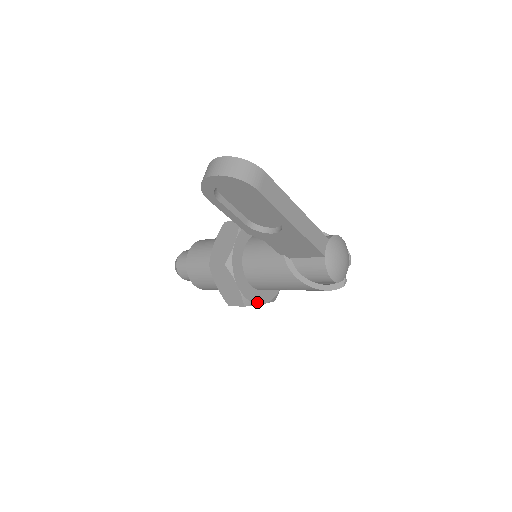
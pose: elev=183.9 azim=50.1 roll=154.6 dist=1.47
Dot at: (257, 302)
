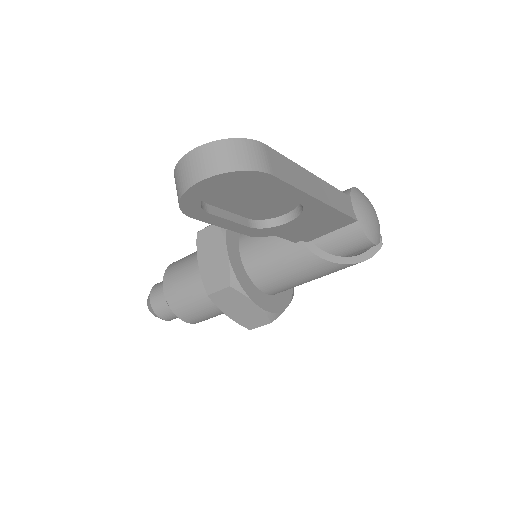
Dot at: (281, 309)
